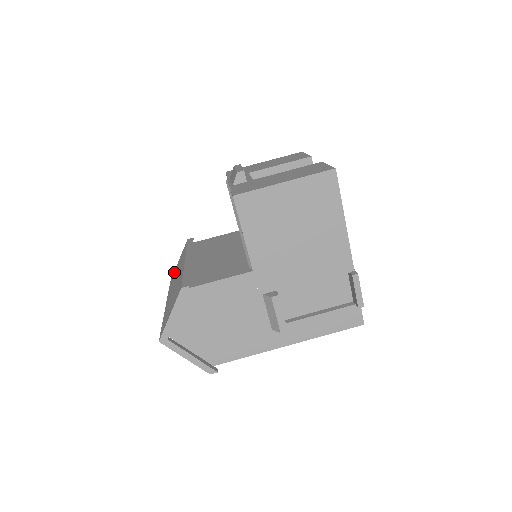
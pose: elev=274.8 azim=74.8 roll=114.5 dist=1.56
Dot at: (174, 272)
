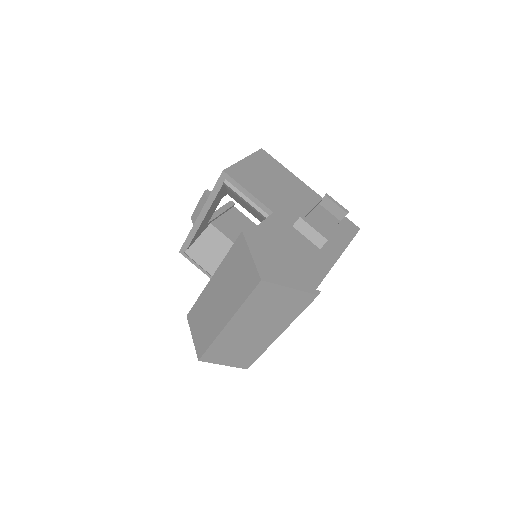
Dot at: (198, 344)
